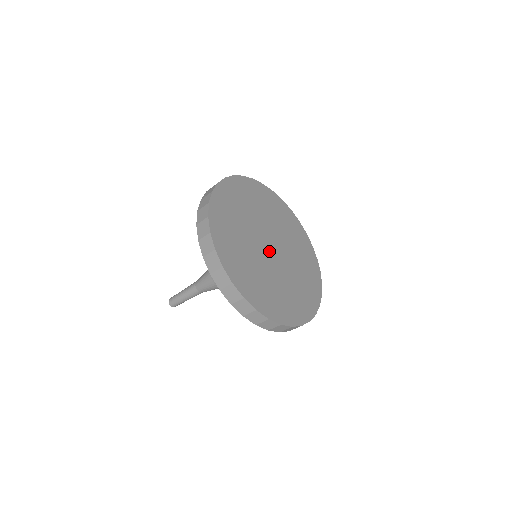
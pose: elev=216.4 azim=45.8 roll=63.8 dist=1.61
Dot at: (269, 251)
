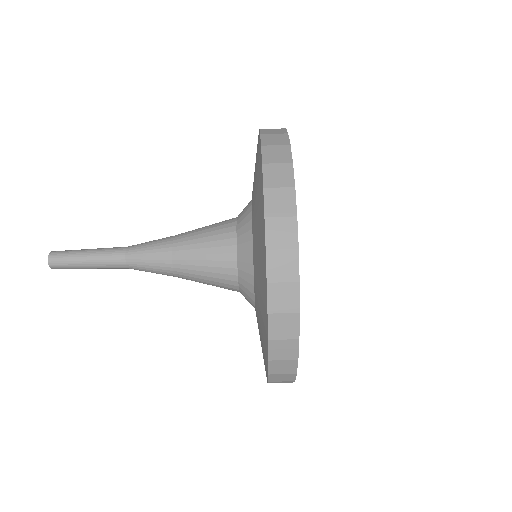
Dot at: occluded
